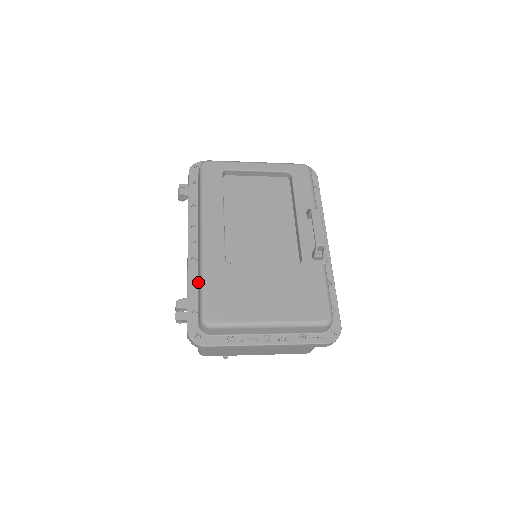
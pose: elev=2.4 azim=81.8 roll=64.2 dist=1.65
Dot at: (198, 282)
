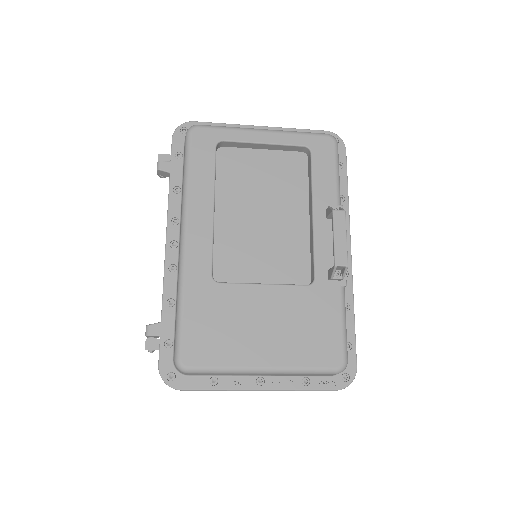
Dot at: (176, 301)
